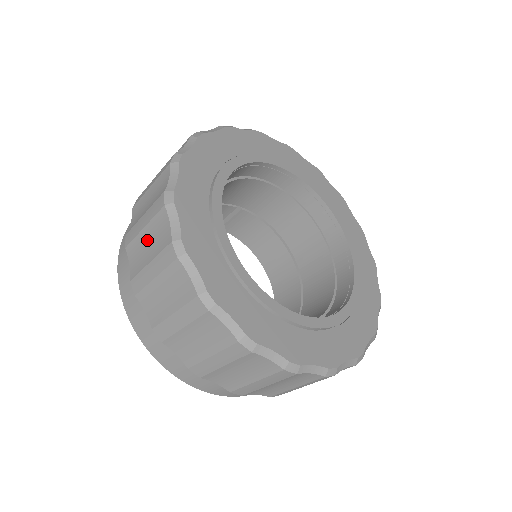
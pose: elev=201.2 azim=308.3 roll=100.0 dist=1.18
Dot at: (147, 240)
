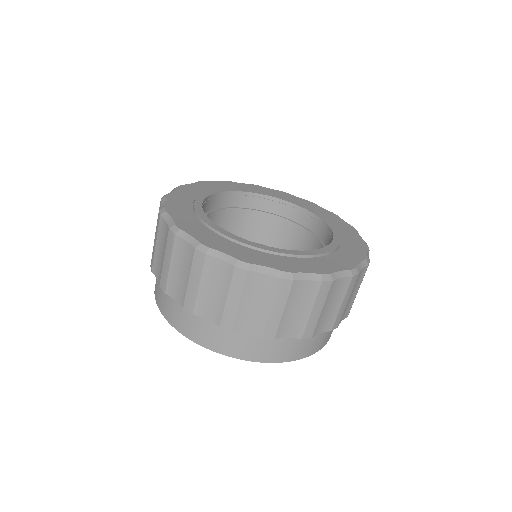
Dot at: (160, 249)
